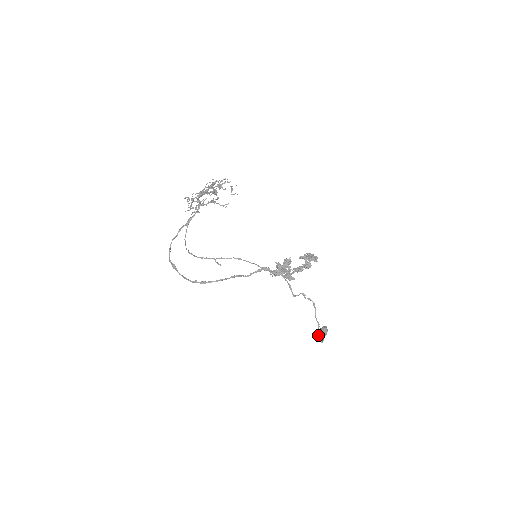
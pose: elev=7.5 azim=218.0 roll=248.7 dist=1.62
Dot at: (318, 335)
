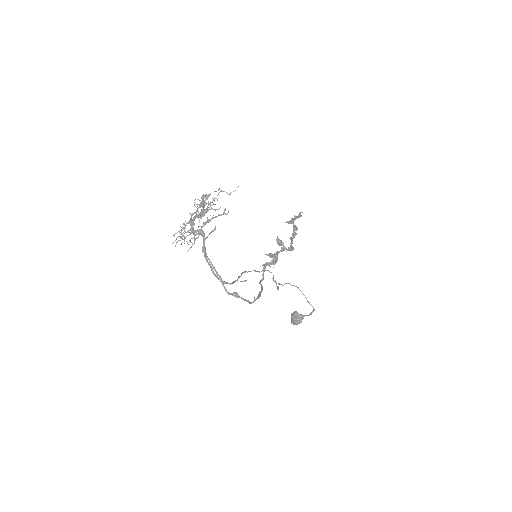
Dot at: occluded
